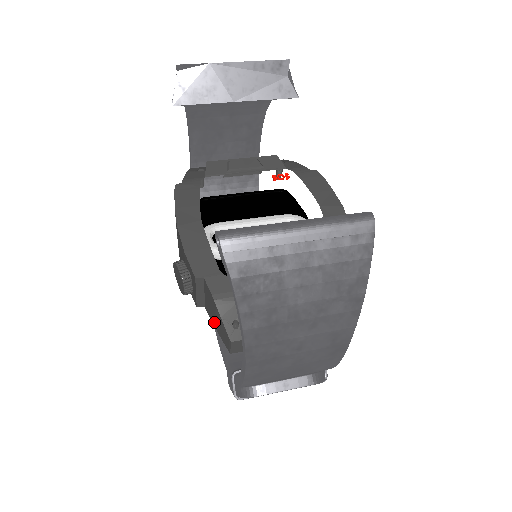
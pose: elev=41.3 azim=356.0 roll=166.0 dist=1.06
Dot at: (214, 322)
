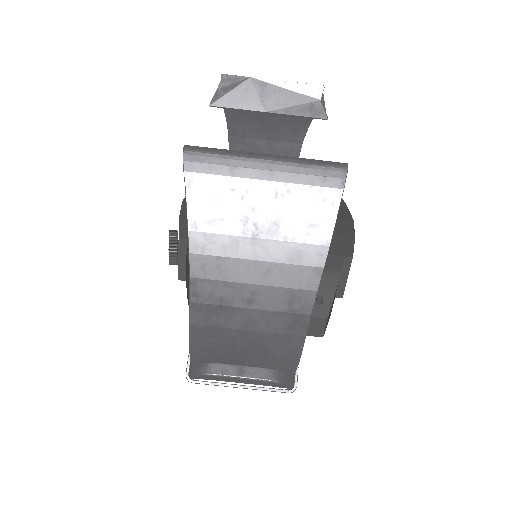
Dot at: (187, 291)
